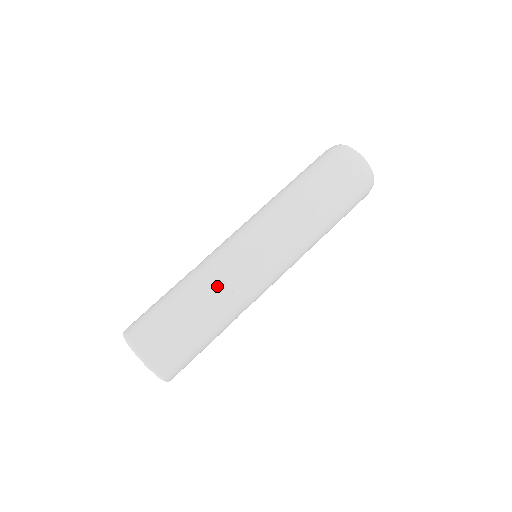
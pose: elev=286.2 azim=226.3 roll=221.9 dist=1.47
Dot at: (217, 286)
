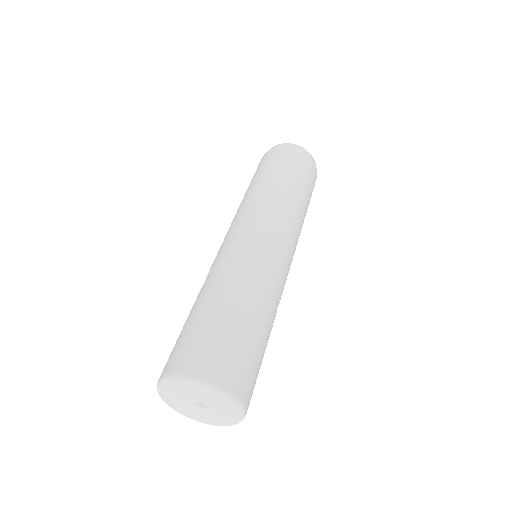
Dot at: (250, 278)
